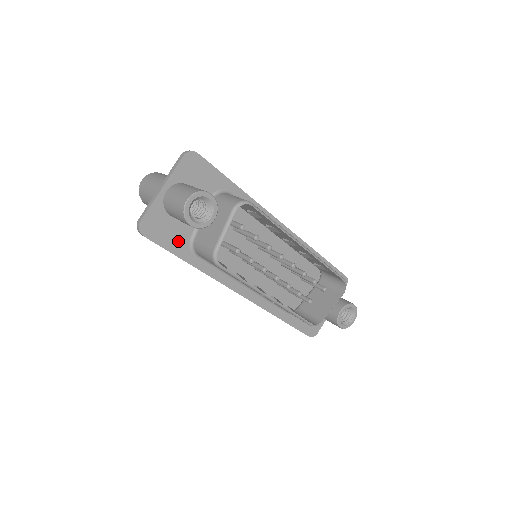
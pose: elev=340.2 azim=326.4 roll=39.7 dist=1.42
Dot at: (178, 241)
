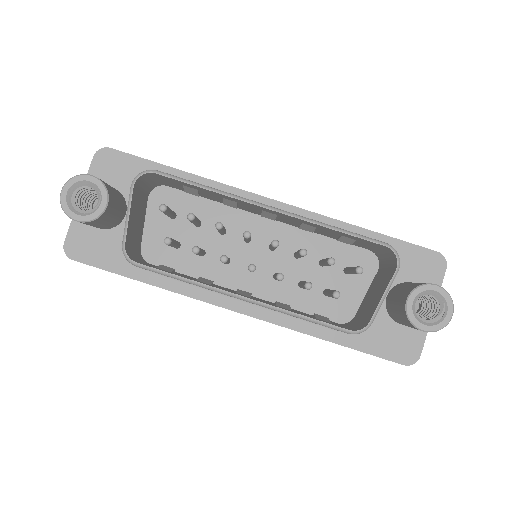
Dot at: (119, 257)
